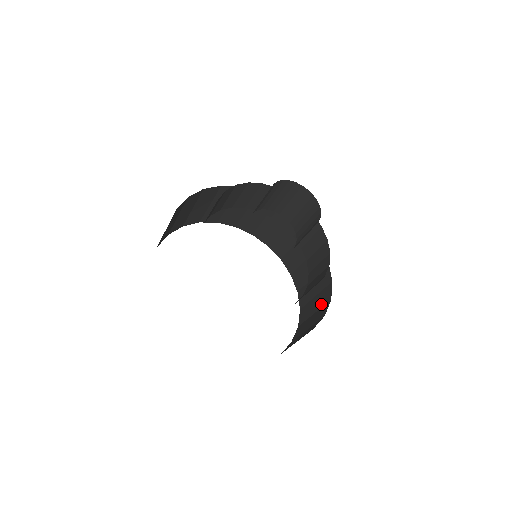
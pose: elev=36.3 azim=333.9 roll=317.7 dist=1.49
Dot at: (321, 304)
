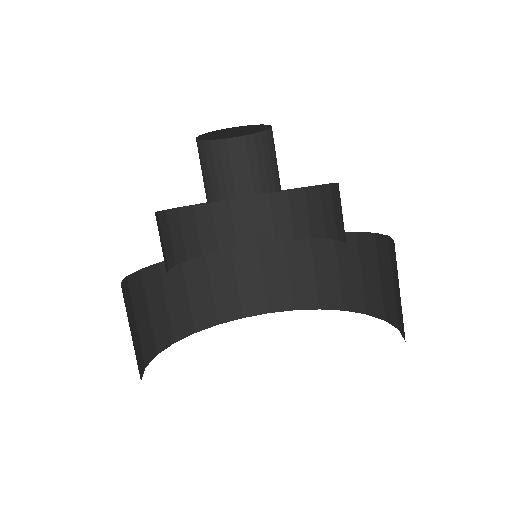
Dot at: occluded
